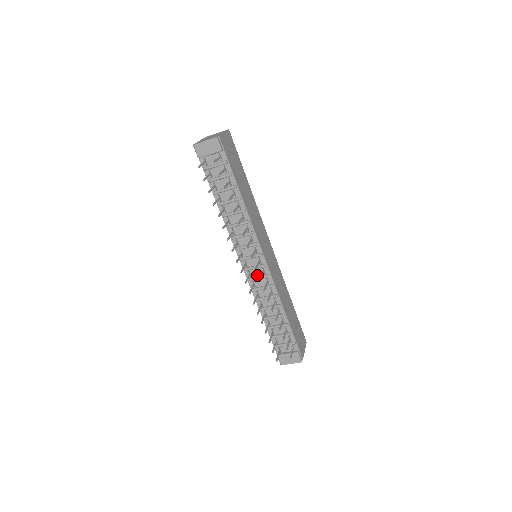
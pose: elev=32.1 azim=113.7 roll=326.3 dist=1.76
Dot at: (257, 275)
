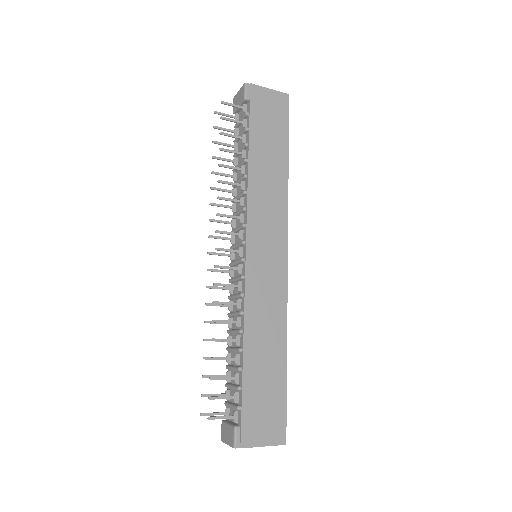
Dot at: (237, 275)
